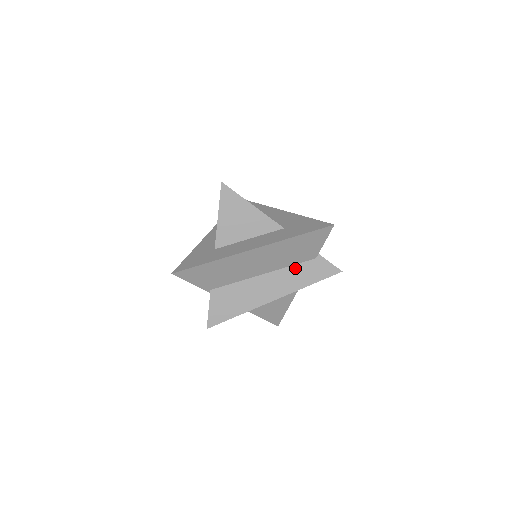
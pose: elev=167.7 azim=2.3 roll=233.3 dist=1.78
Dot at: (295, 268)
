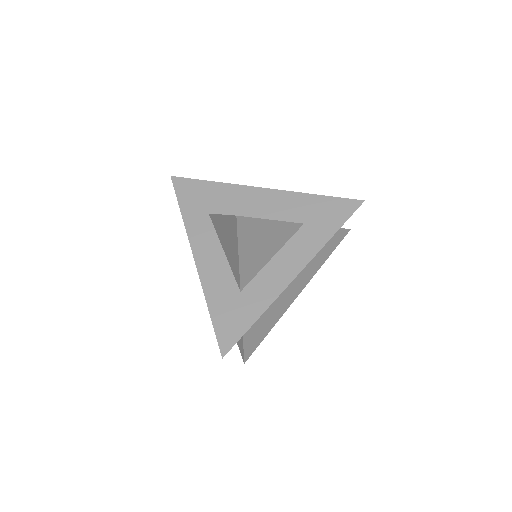
Dot at: occluded
